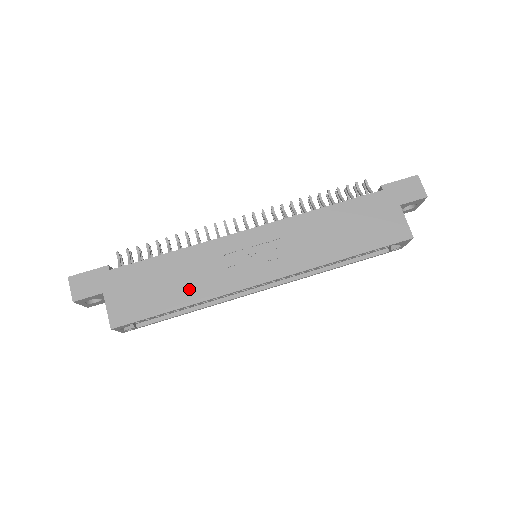
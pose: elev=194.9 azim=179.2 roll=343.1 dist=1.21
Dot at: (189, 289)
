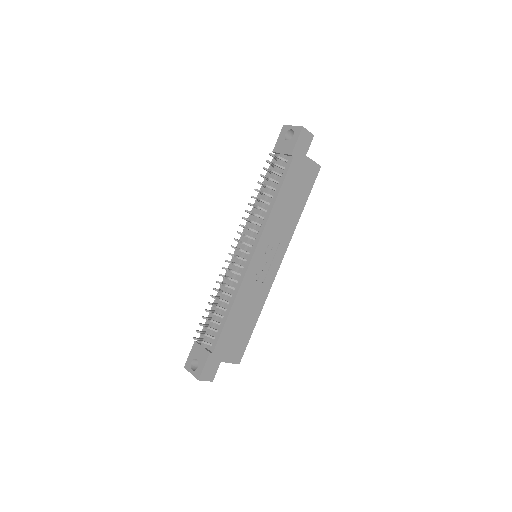
Dot at: (253, 311)
